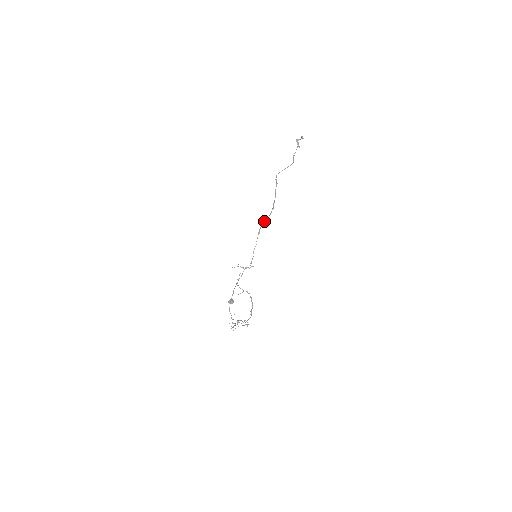
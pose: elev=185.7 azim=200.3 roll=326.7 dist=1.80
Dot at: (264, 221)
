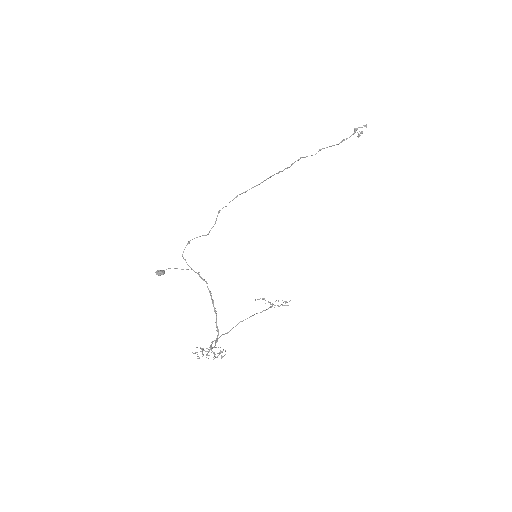
Dot at: (252, 187)
